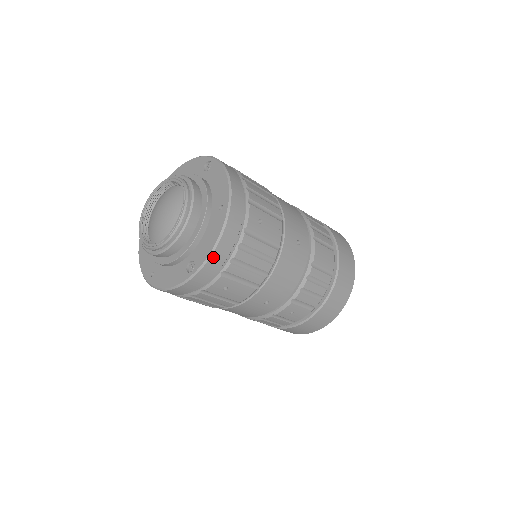
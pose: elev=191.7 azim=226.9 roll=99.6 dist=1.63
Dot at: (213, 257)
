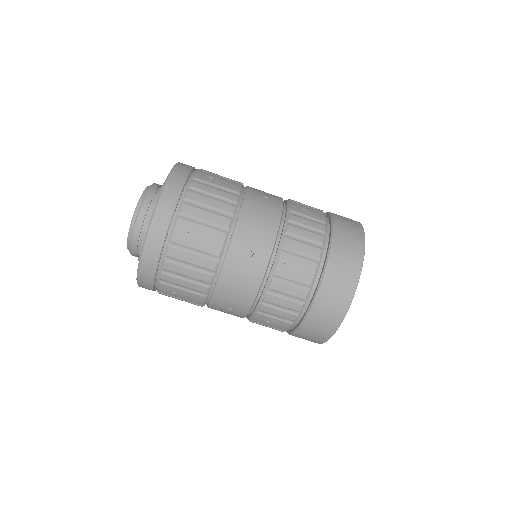
Dot at: (142, 267)
